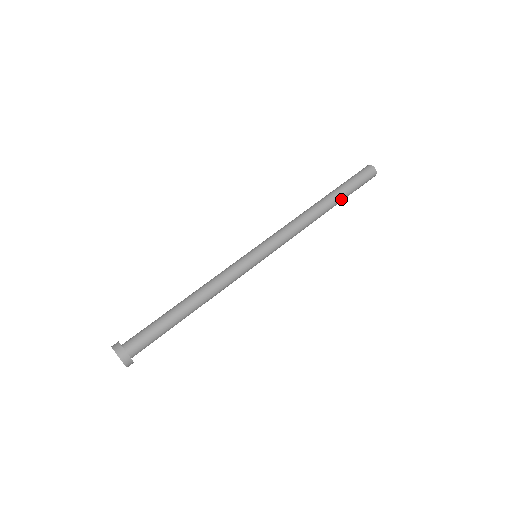
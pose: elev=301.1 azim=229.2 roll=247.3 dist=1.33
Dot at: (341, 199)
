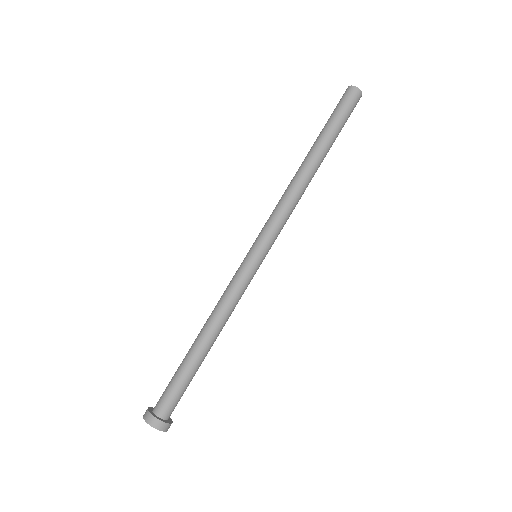
Dot at: occluded
